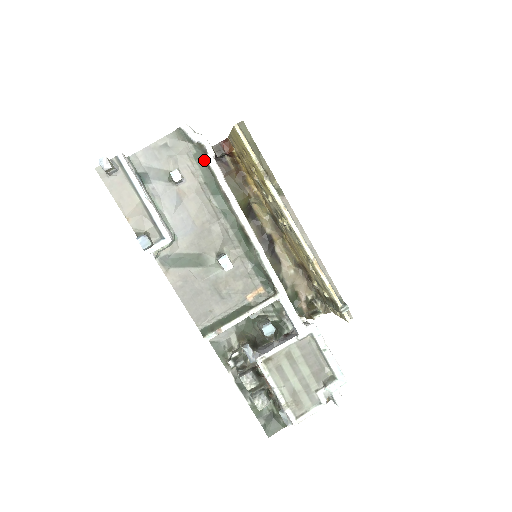
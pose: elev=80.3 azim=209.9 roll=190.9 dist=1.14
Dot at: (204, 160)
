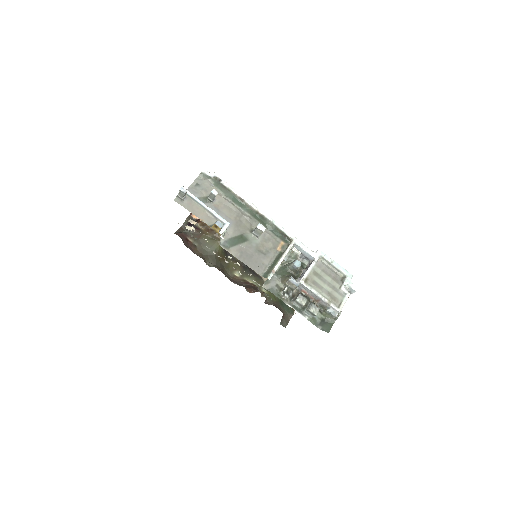
Dot at: (221, 185)
